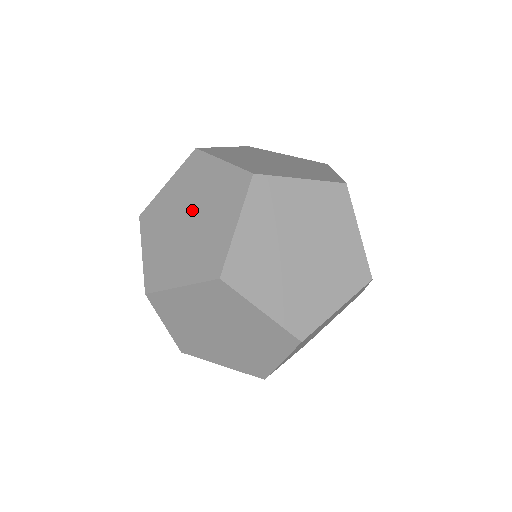
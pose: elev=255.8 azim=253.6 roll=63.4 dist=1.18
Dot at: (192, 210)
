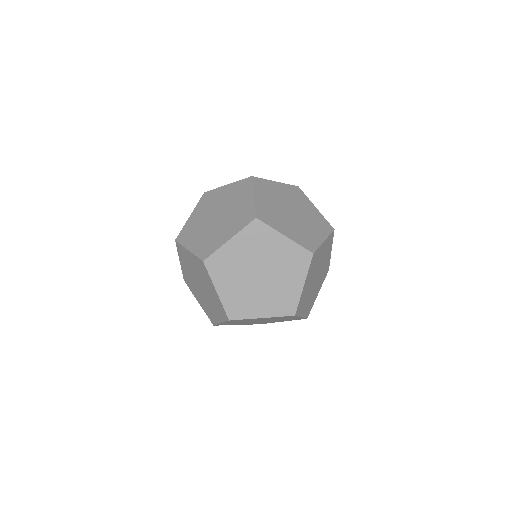
Dot at: (218, 211)
